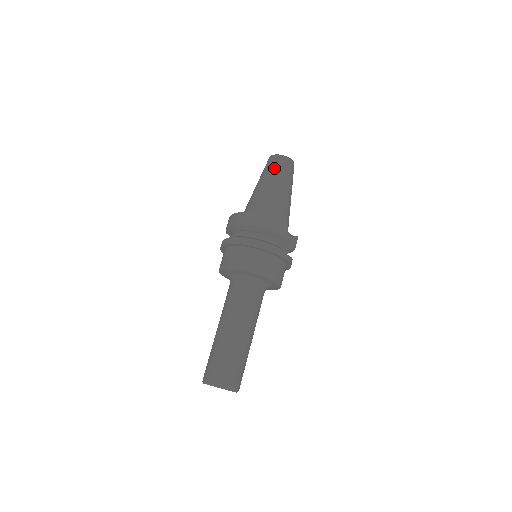
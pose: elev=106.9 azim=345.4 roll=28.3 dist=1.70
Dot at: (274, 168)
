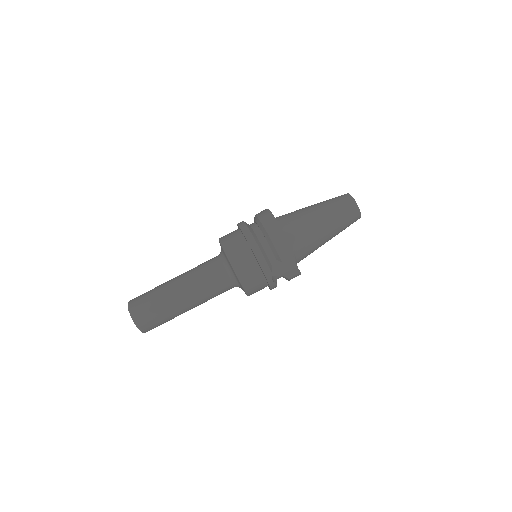
Dot at: (337, 204)
